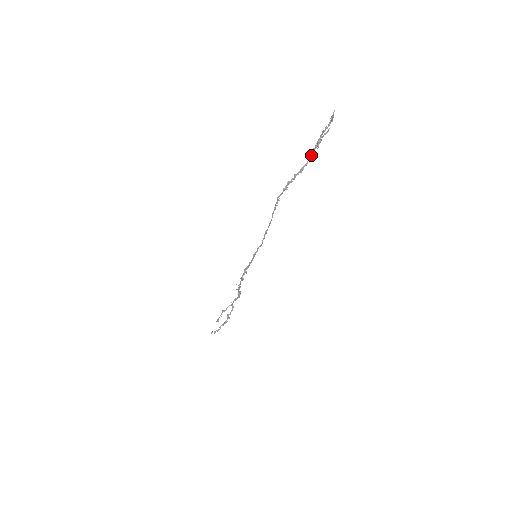
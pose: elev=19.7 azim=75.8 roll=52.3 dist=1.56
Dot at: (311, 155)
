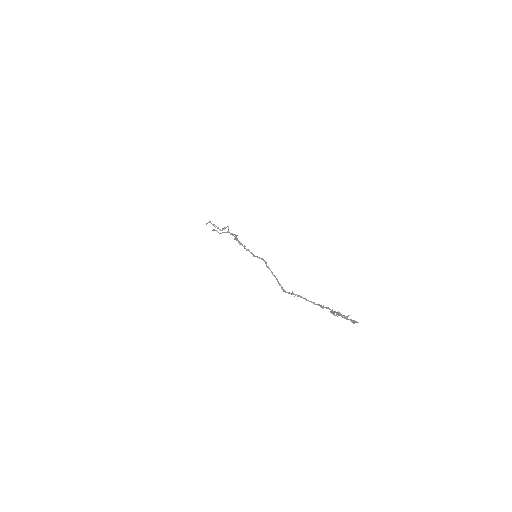
Dot at: occluded
